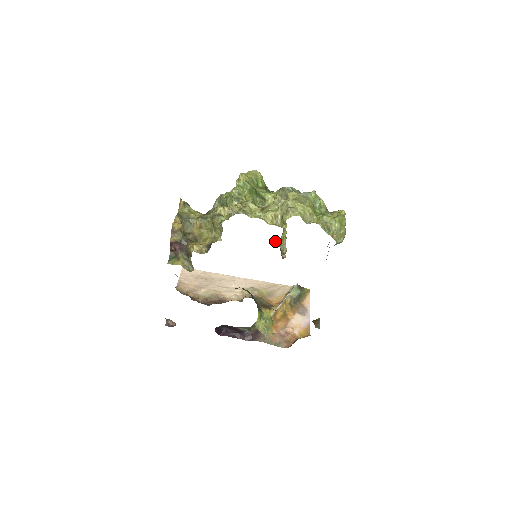
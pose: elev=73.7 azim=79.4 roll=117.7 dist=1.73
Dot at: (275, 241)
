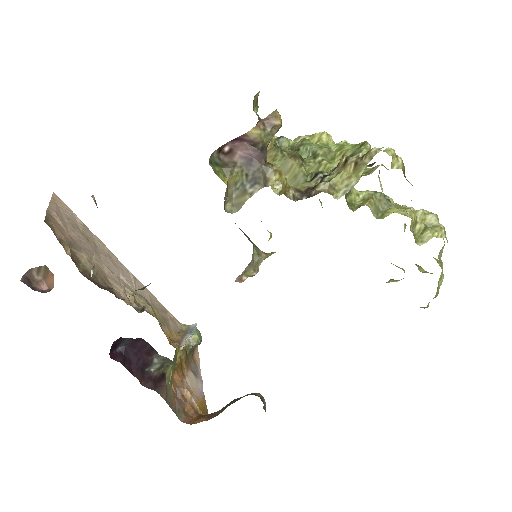
Dot at: occluded
